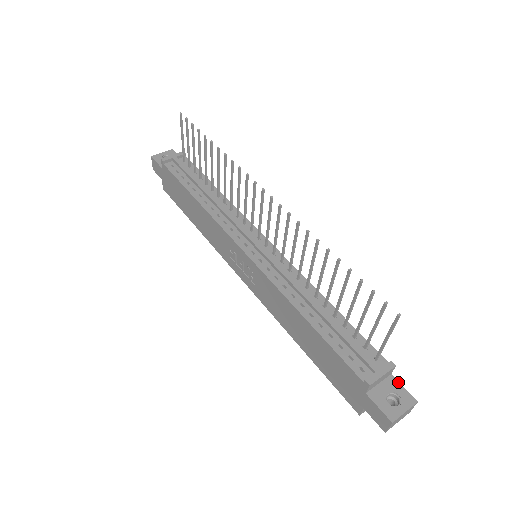
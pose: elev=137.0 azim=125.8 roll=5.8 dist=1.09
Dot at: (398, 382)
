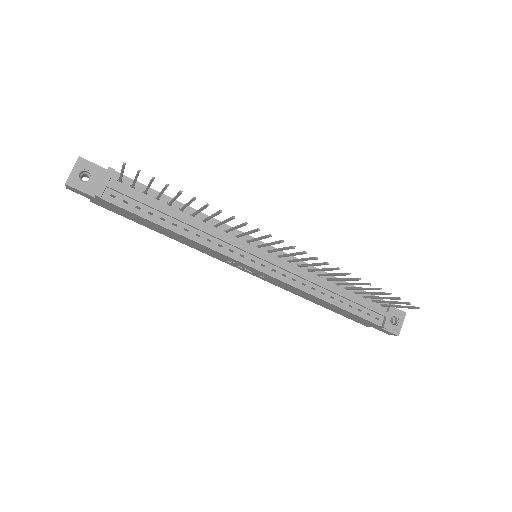
Dot at: occluded
